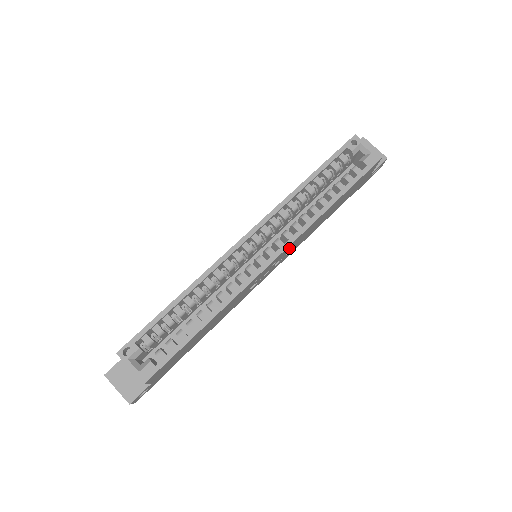
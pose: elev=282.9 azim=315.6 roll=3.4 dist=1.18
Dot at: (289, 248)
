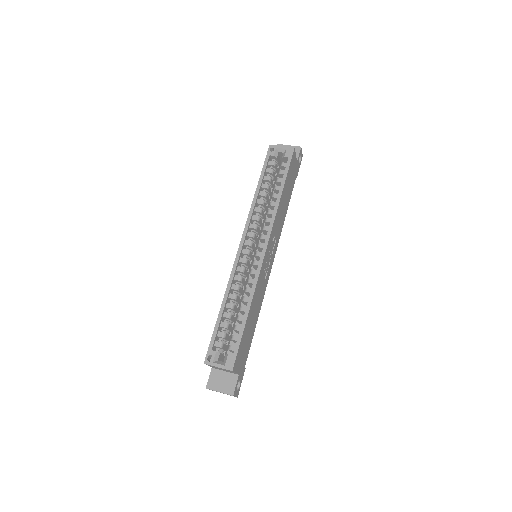
Dot at: (272, 237)
